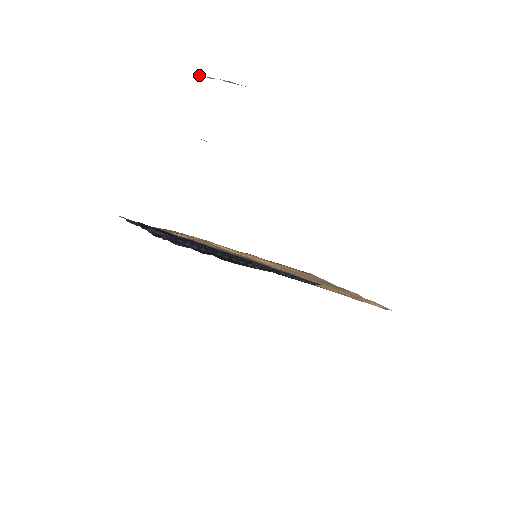
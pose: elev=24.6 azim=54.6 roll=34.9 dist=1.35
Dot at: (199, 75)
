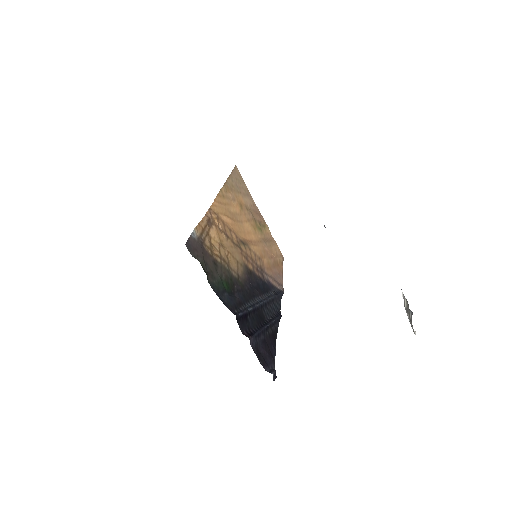
Dot at: (402, 293)
